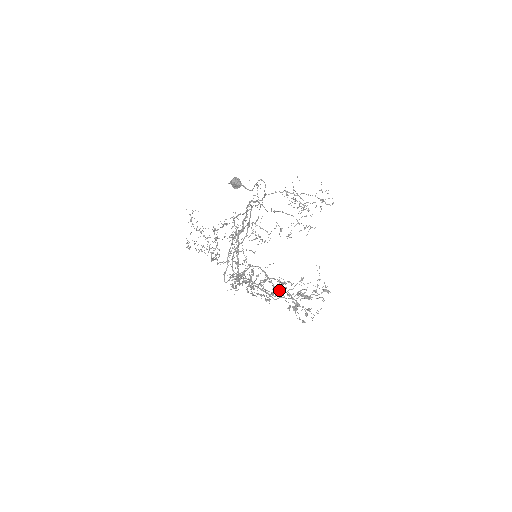
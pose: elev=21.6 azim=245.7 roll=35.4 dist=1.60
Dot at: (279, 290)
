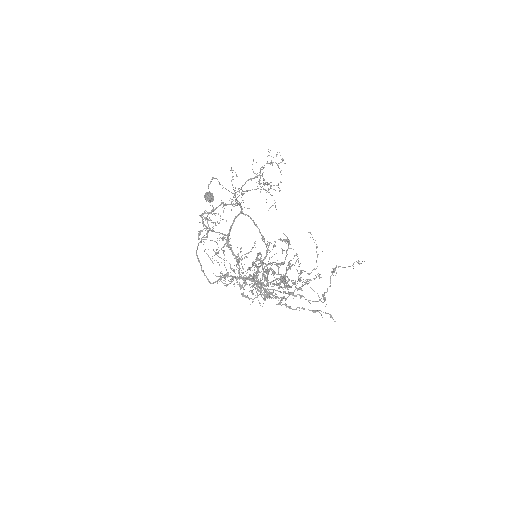
Dot at: occluded
